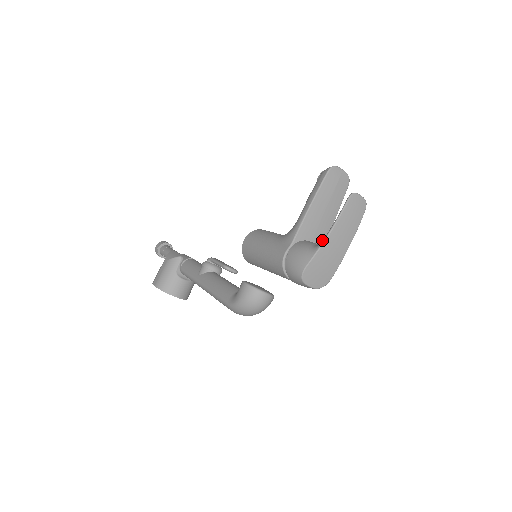
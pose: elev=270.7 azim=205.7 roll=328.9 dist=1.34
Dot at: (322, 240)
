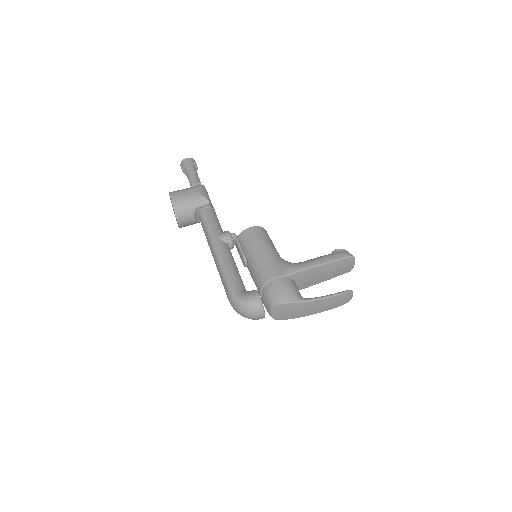
Dot at: (300, 288)
